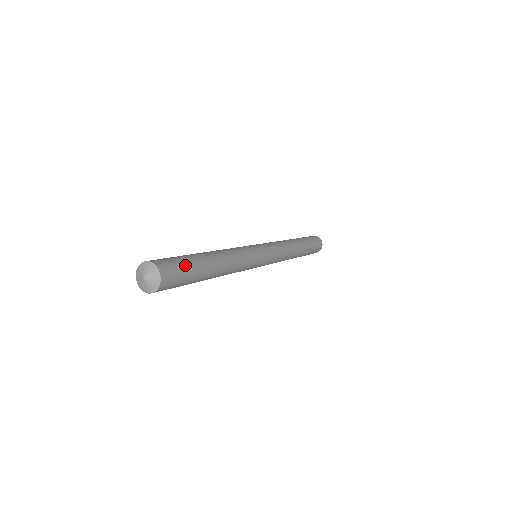
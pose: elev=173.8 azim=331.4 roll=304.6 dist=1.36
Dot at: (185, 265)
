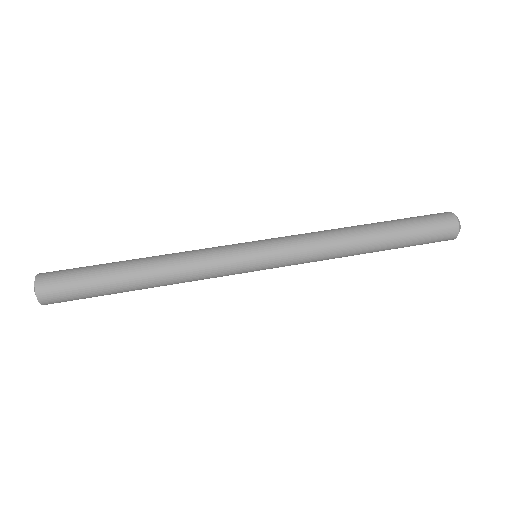
Dot at: (79, 283)
